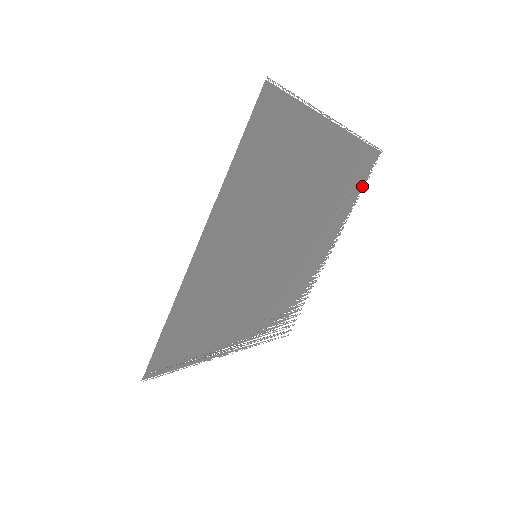
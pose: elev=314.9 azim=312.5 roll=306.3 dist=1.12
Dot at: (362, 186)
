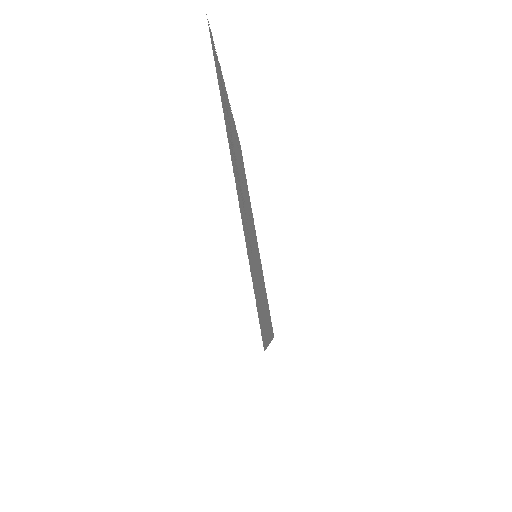
Dot at: occluded
